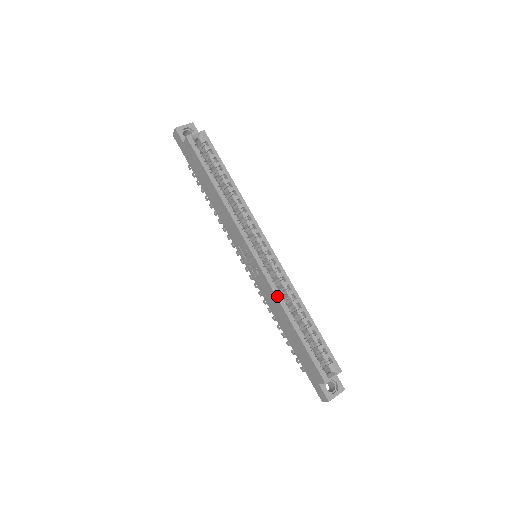
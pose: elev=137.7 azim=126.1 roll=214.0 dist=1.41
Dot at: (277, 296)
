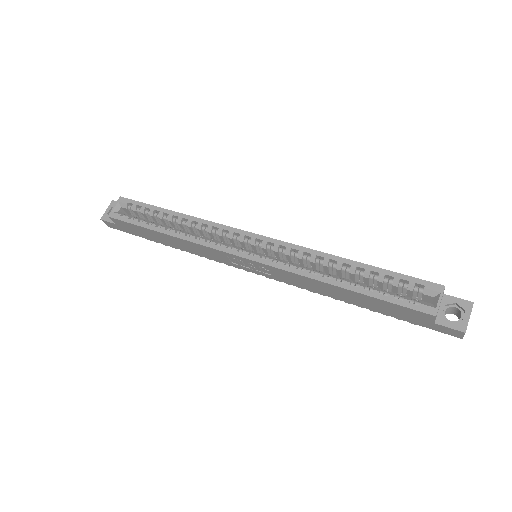
Dot at: (301, 274)
